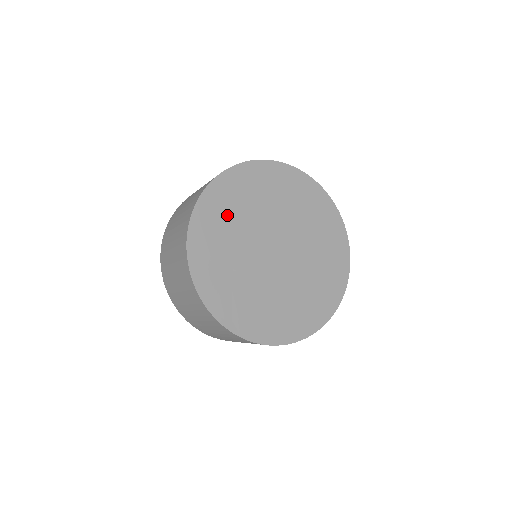
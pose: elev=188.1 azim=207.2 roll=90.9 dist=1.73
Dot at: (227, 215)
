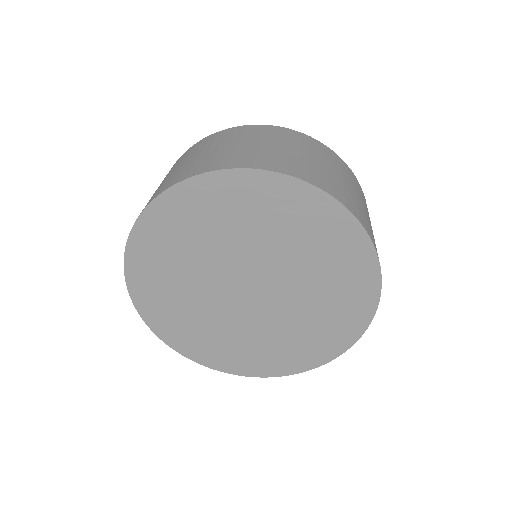
Dot at: (171, 254)
